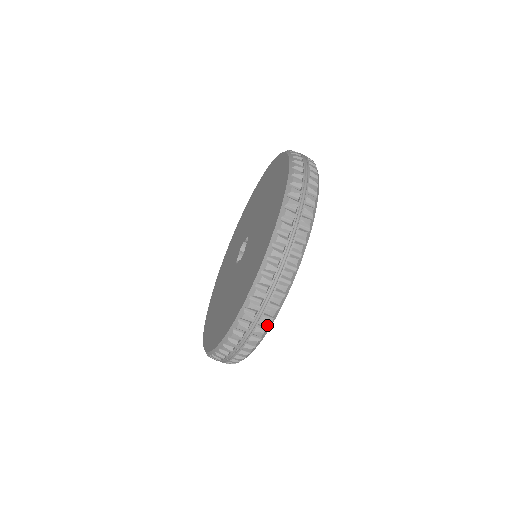
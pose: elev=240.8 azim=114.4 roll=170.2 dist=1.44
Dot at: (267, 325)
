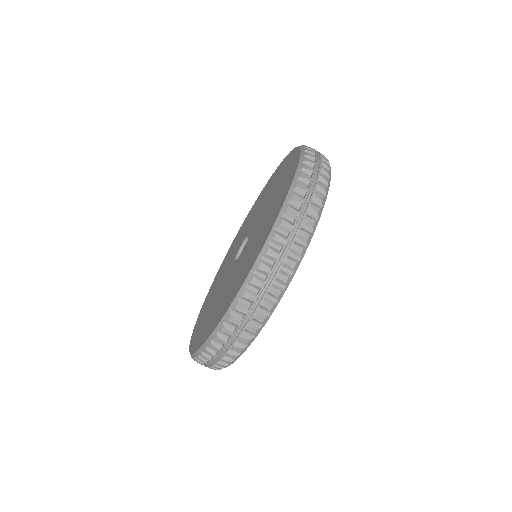
Dot at: (325, 189)
